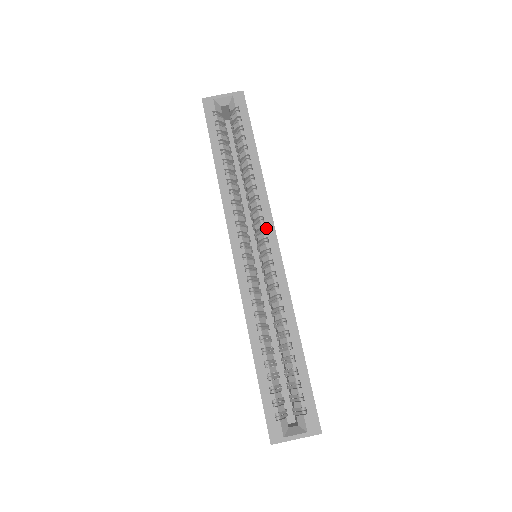
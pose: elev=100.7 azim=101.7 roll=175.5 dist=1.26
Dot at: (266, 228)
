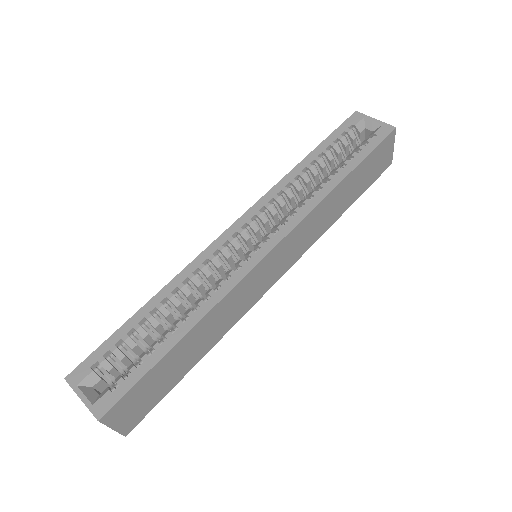
Dot at: (278, 231)
